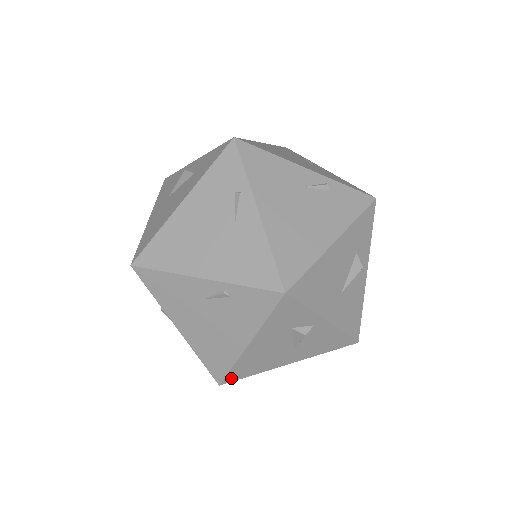
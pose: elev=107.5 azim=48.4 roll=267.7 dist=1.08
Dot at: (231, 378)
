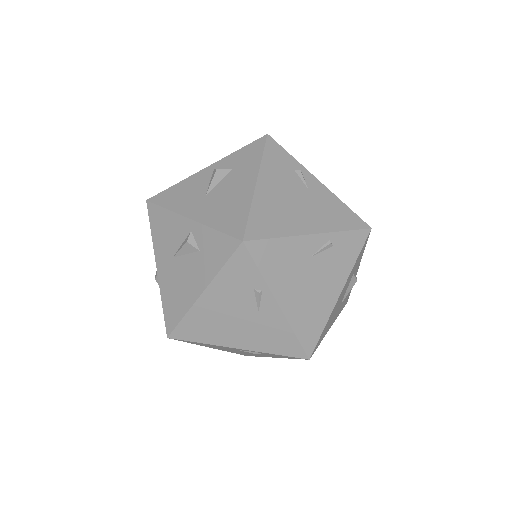
Dot at: occluded
